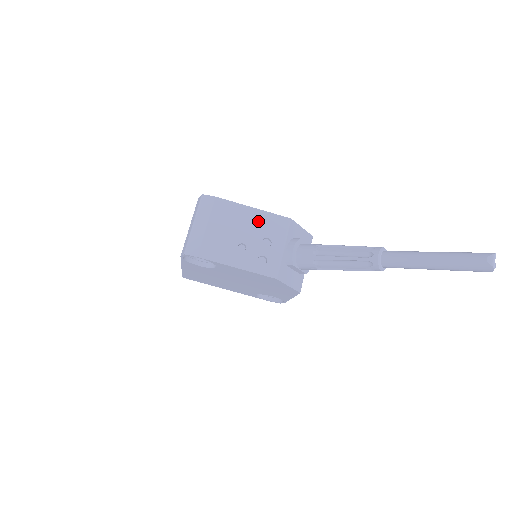
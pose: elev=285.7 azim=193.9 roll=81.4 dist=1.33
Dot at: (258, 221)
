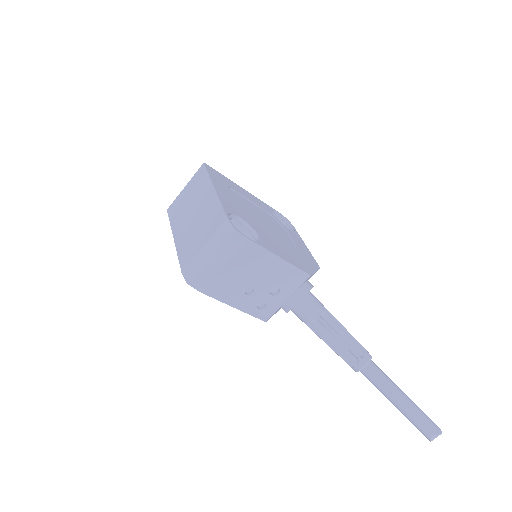
Dot at: (278, 272)
